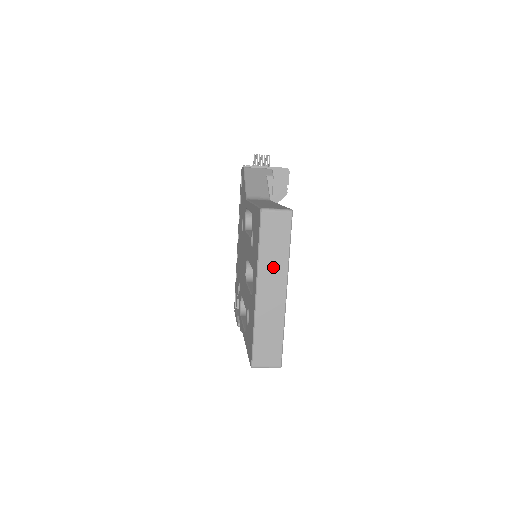
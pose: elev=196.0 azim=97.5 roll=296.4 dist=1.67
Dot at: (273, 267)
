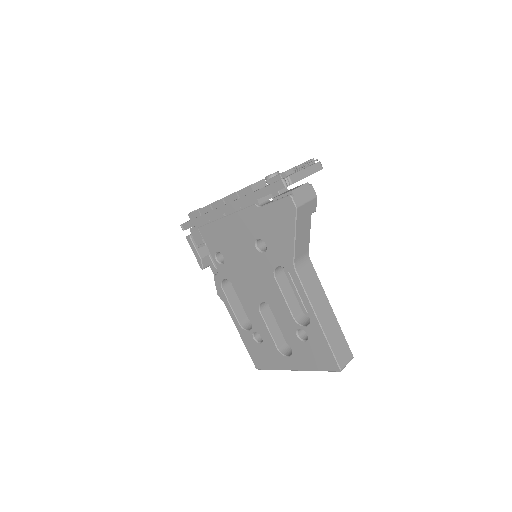
Dot at: occluded
